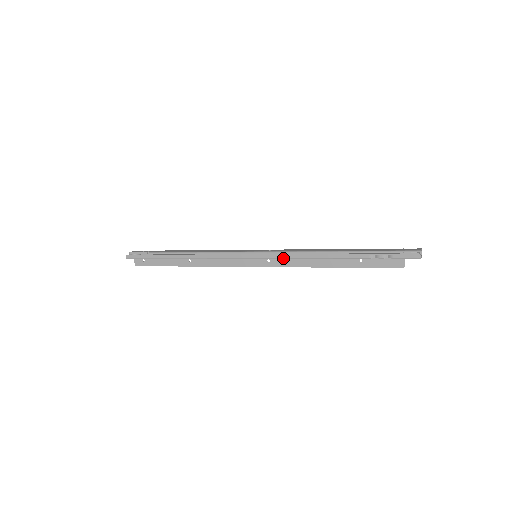
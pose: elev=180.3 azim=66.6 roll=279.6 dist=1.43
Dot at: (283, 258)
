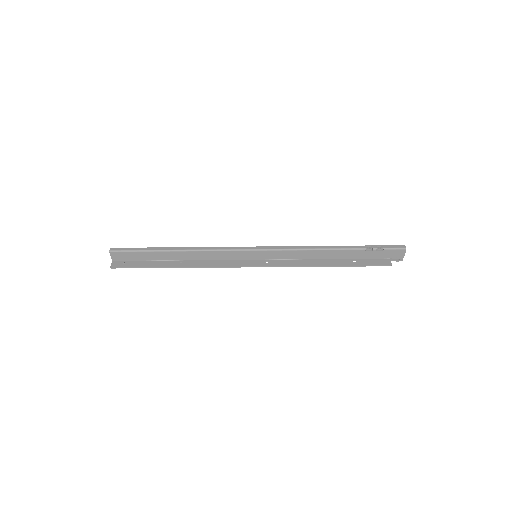
Dot at: (287, 249)
